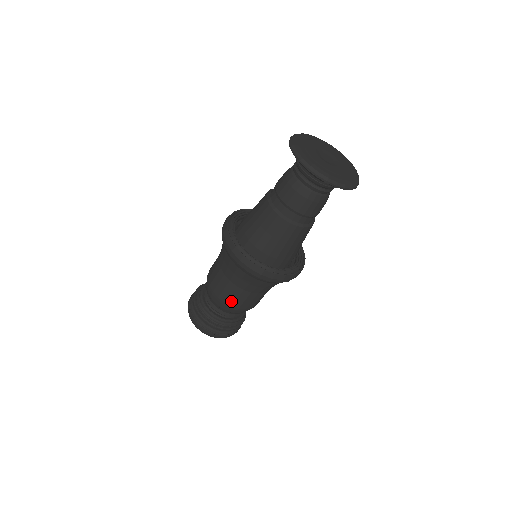
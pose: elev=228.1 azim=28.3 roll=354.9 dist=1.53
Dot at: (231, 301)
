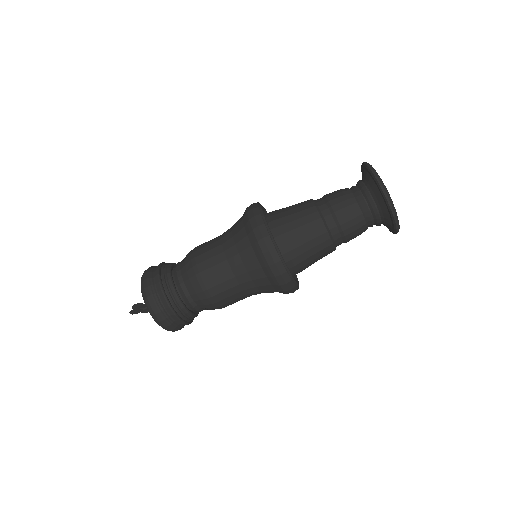
Dot at: (224, 302)
